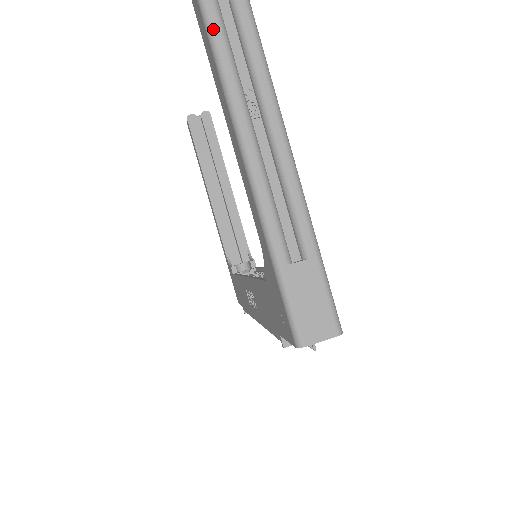
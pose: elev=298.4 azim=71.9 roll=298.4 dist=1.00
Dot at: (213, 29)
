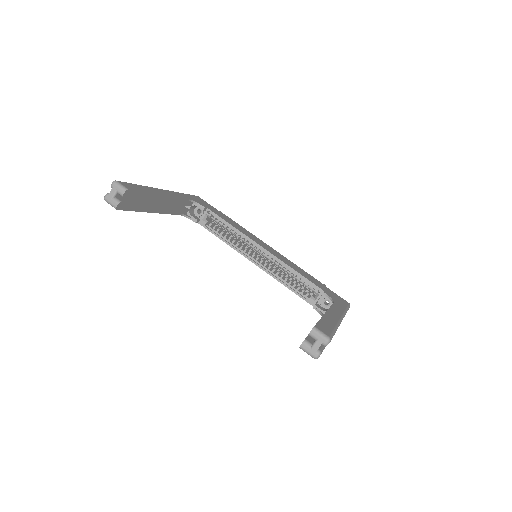
Dot at: occluded
